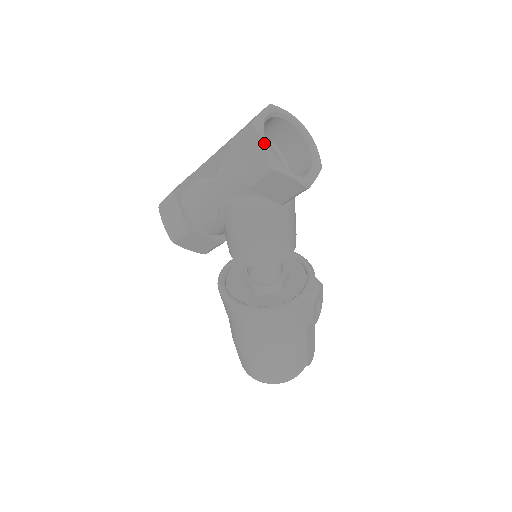
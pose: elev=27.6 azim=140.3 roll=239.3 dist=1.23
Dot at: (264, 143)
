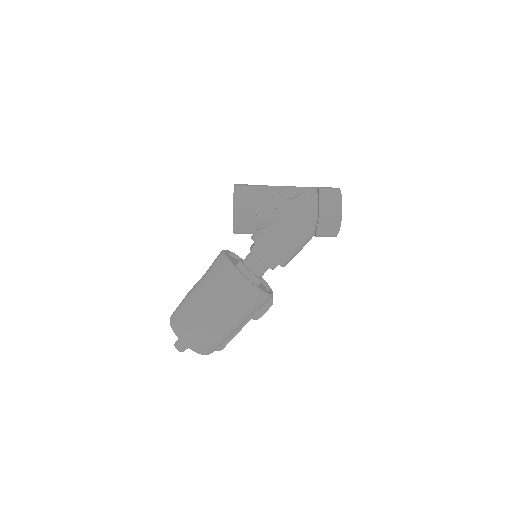
Dot at: occluded
